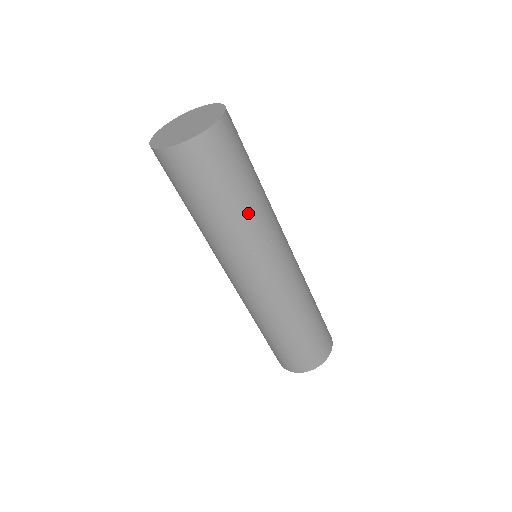
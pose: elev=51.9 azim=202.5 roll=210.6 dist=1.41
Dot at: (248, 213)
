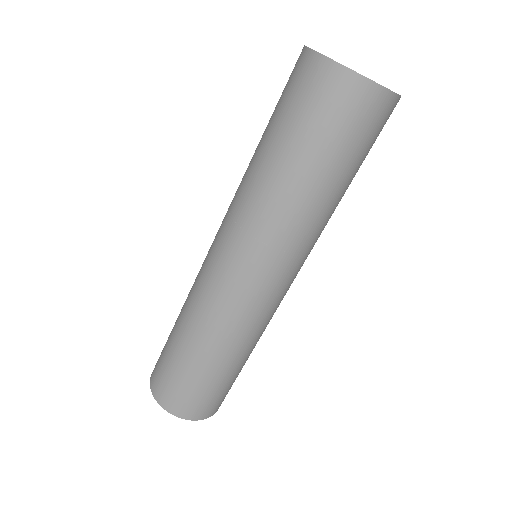
Dot at: occluded
